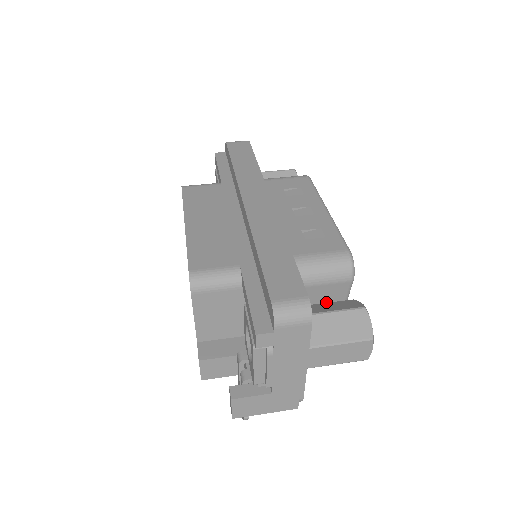
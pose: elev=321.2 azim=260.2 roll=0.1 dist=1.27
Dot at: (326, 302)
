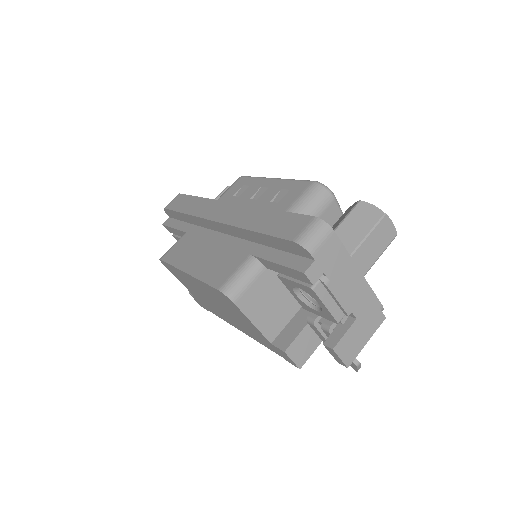
Dot at: occluded
